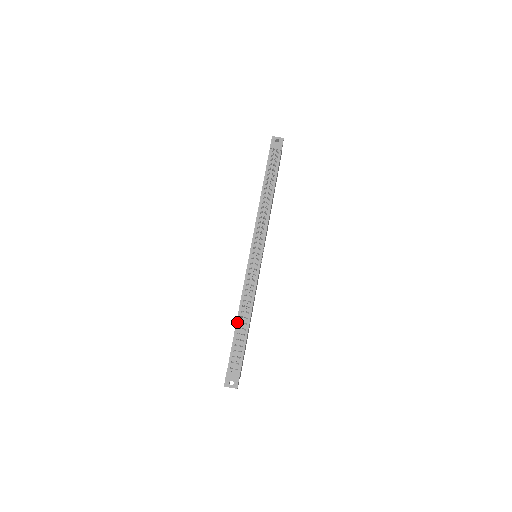
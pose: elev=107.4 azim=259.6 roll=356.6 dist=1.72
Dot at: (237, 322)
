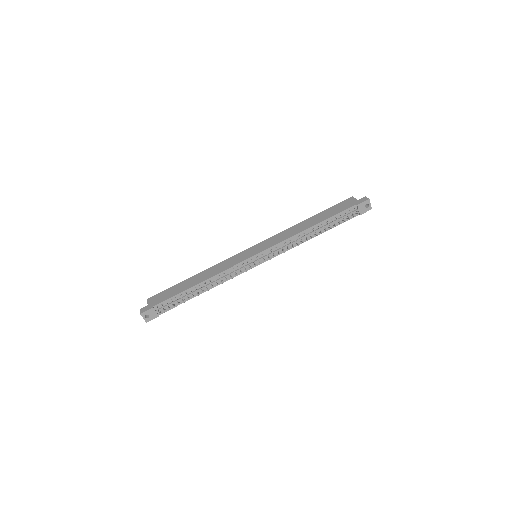
Dot at: (195, 286)
